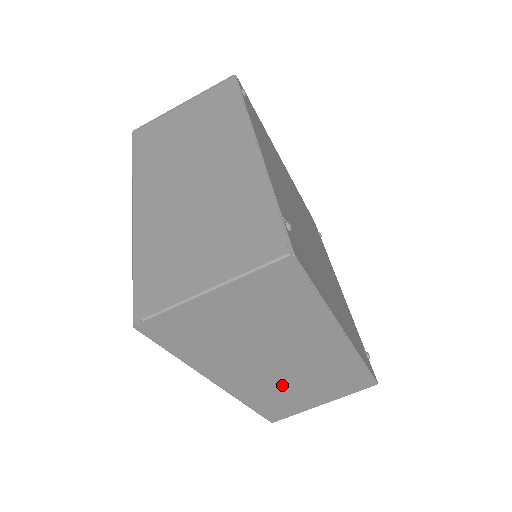
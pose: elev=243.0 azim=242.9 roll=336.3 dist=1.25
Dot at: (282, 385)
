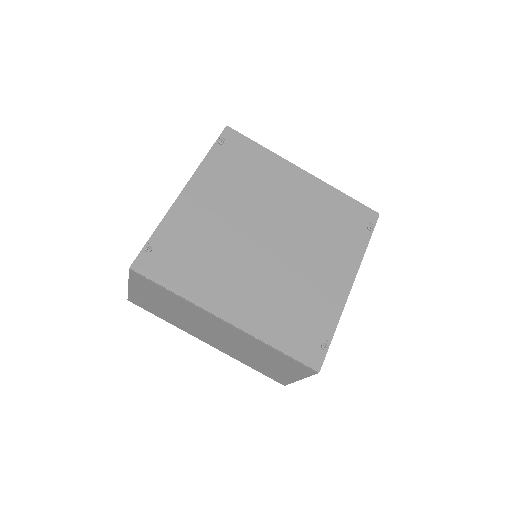
Dot at: (243, 353)
